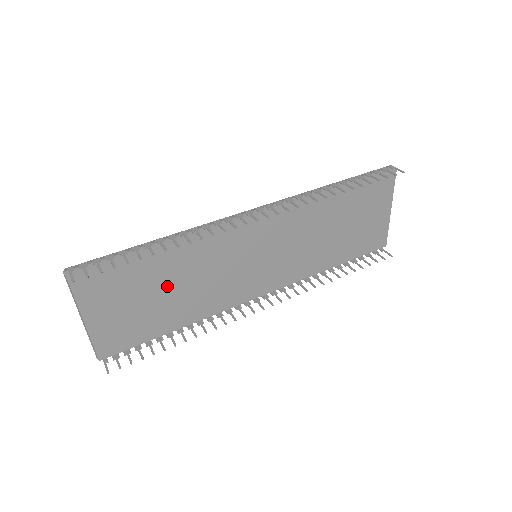
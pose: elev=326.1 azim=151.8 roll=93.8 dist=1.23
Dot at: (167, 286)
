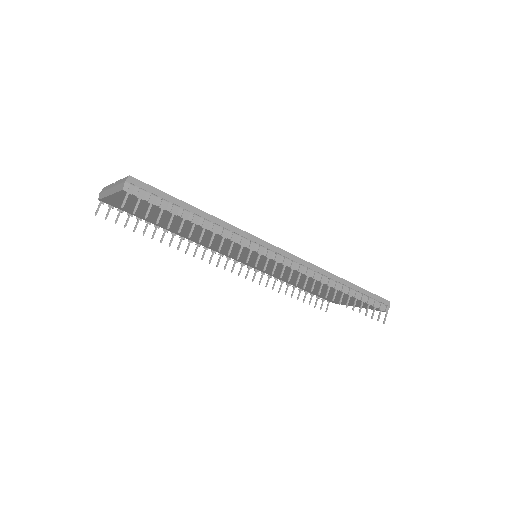
Dot at: (183, 227)
